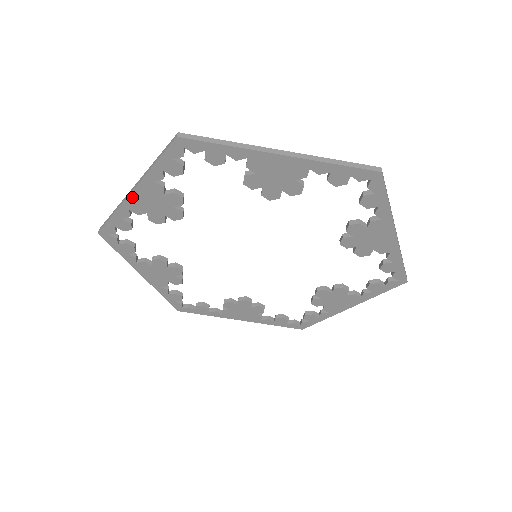
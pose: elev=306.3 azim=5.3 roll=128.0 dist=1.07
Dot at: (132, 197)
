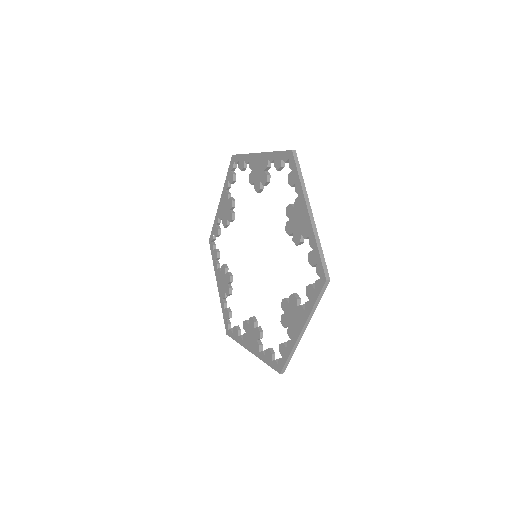
Dot at: (220, 205)
